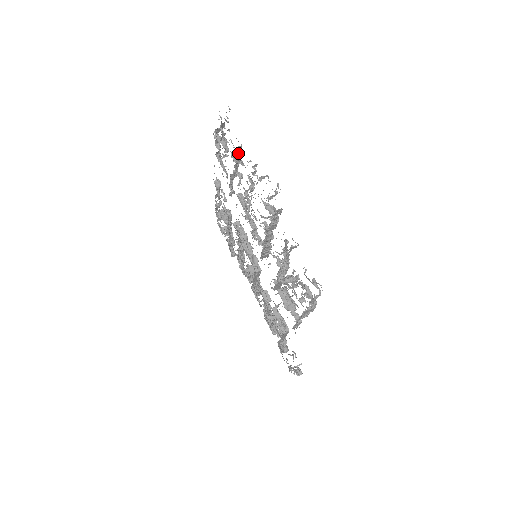
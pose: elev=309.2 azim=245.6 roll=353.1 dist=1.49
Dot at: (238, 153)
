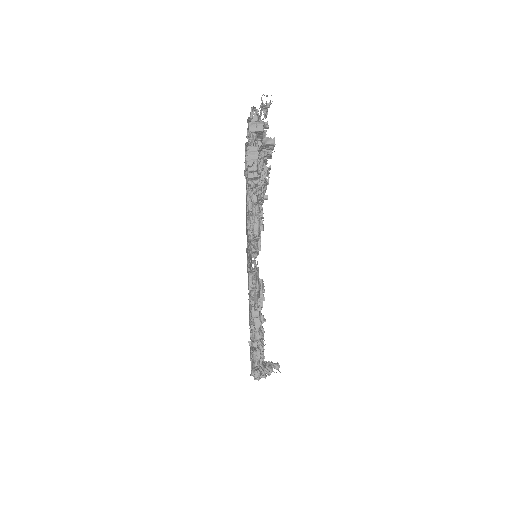
Dot at: (259, 362)
